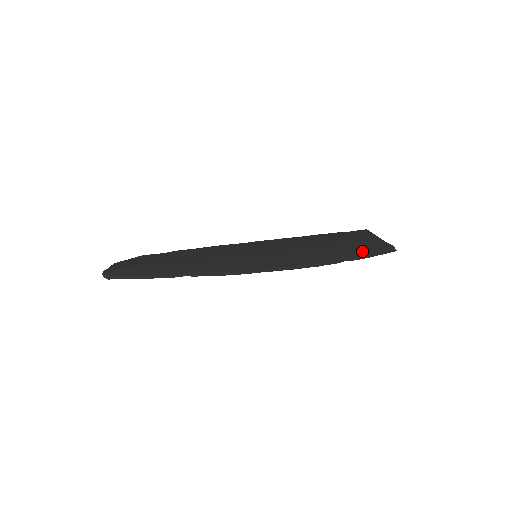
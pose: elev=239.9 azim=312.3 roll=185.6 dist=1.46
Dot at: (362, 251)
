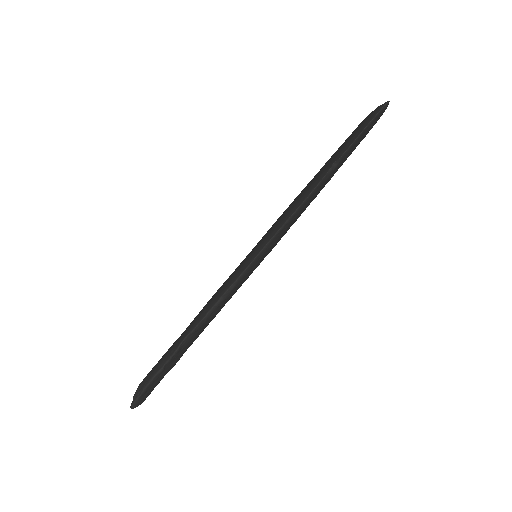
Dot at: (349, 140)
